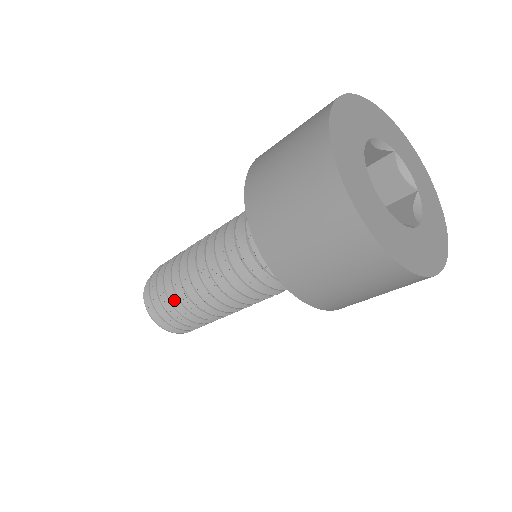
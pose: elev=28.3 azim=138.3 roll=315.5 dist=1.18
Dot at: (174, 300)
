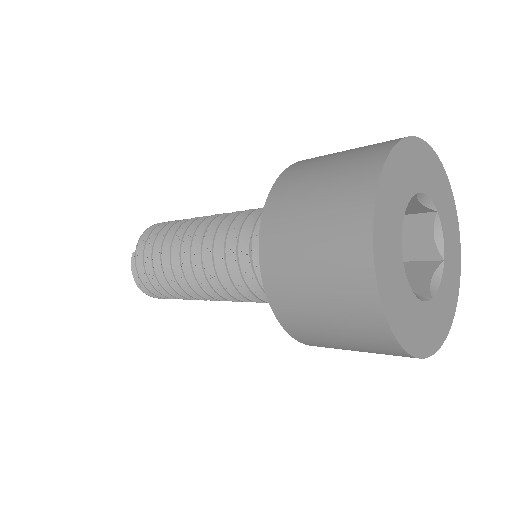
Dot at: occluded
